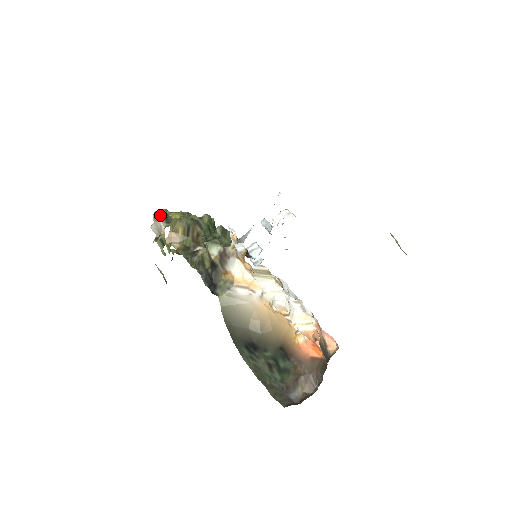
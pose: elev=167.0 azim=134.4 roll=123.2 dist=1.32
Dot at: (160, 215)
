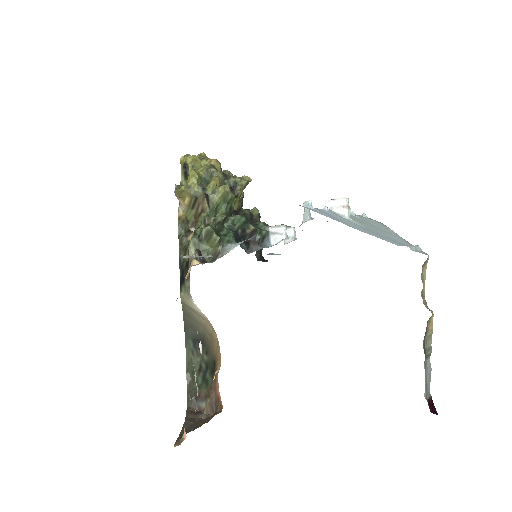
Dot at: (182, 166)
